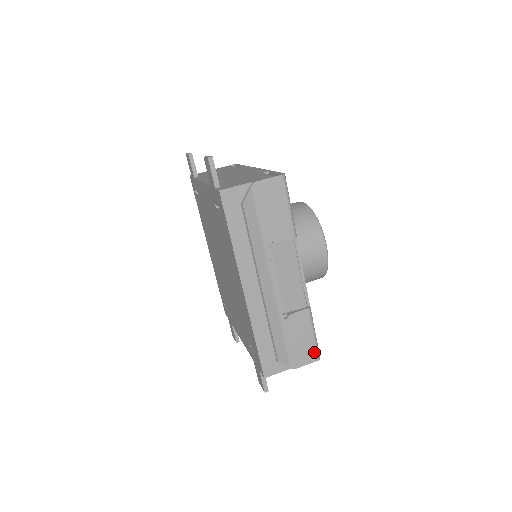
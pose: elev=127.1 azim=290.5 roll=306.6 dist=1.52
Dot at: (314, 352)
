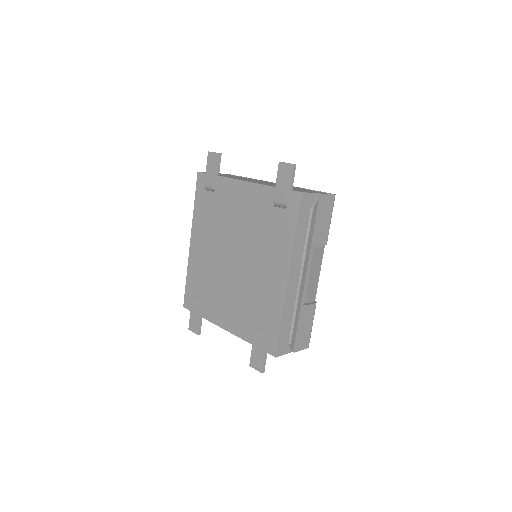
Dot at: (308, 340)
